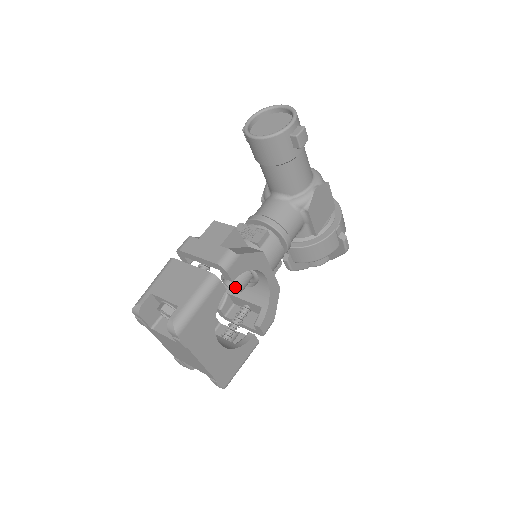
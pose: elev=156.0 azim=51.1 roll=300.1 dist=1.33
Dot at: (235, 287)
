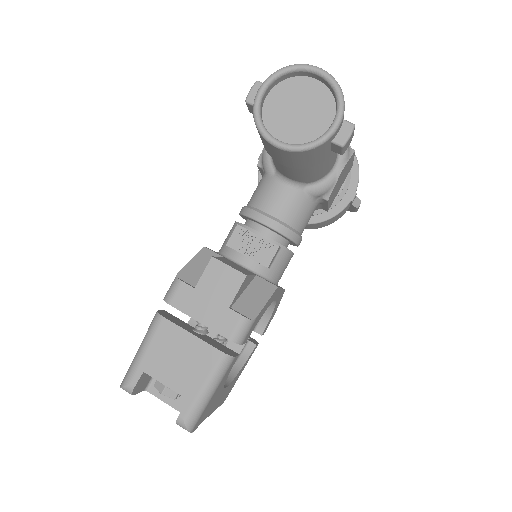
Dot at: occluded
